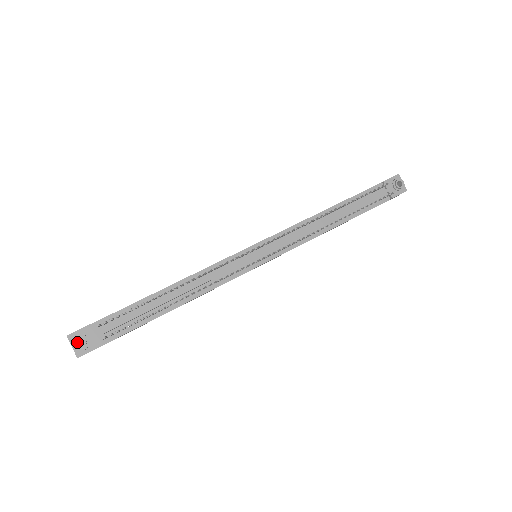
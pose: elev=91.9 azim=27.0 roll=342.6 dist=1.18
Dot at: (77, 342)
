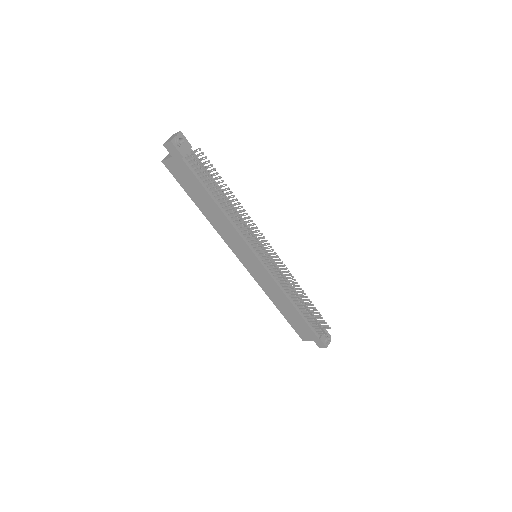
Dot at: occluded
